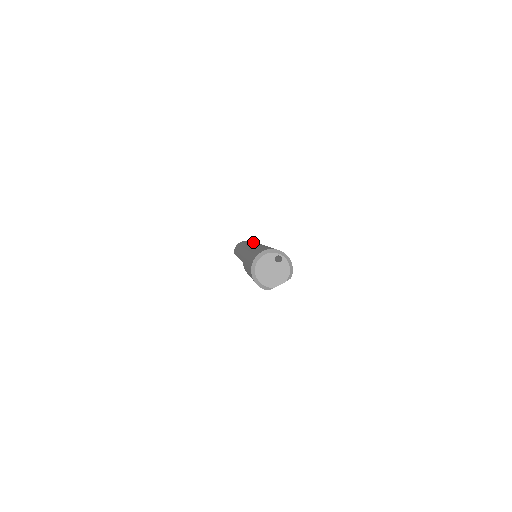
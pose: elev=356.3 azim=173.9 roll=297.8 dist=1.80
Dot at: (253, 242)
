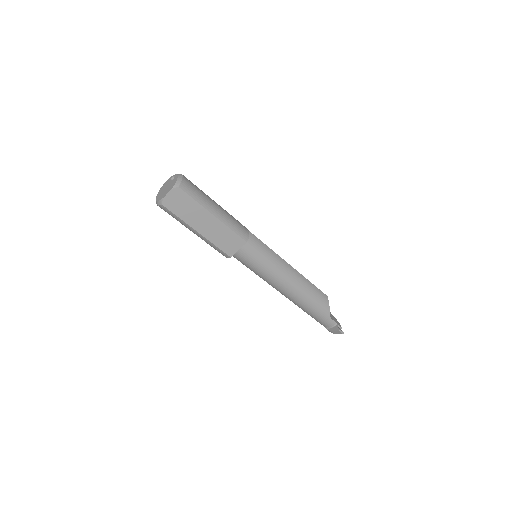
Dot at: occluded
